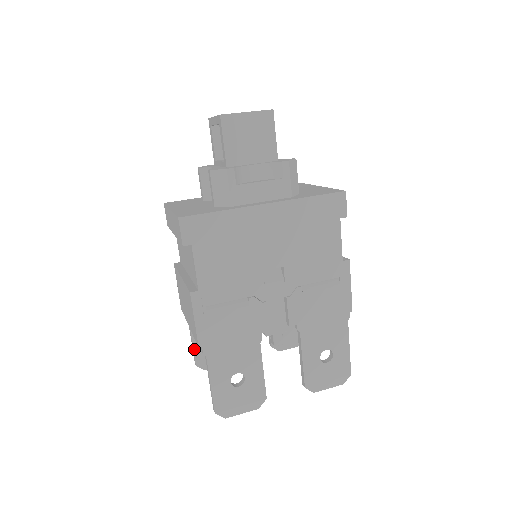
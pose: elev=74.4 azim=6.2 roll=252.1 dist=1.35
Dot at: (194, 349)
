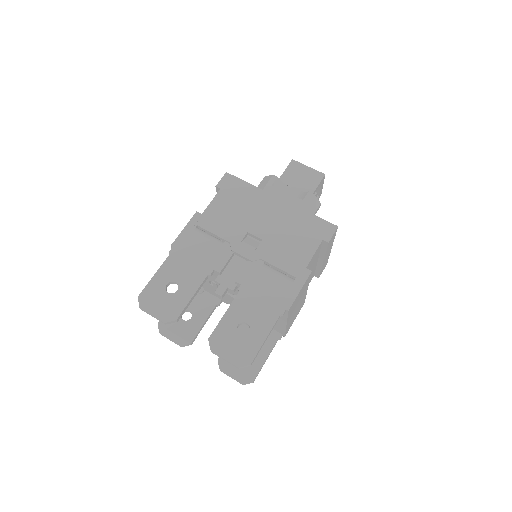
Dot at: occluded
